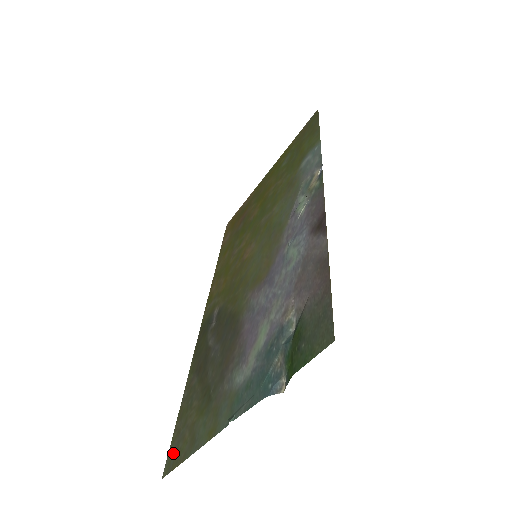
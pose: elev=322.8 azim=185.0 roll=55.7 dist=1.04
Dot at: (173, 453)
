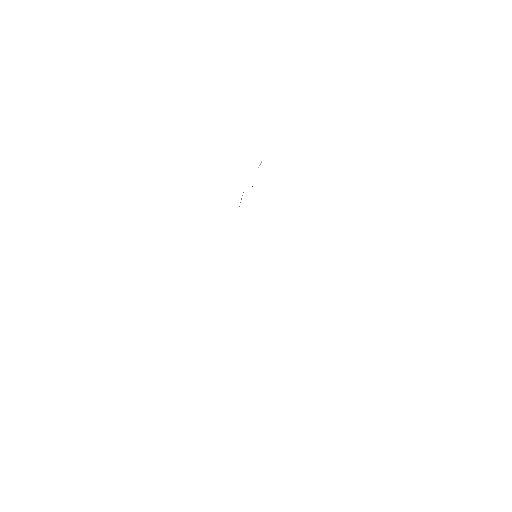
Dot at: occluded
